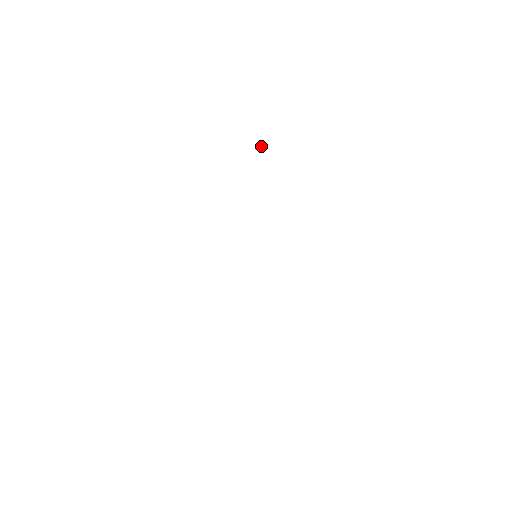
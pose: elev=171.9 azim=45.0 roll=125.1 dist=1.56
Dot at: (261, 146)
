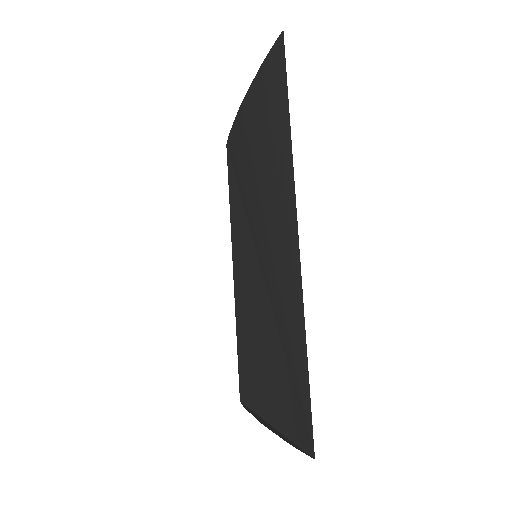
Dot at: occluded
